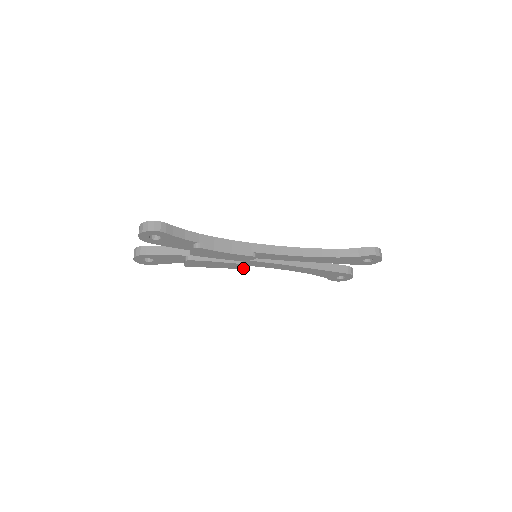
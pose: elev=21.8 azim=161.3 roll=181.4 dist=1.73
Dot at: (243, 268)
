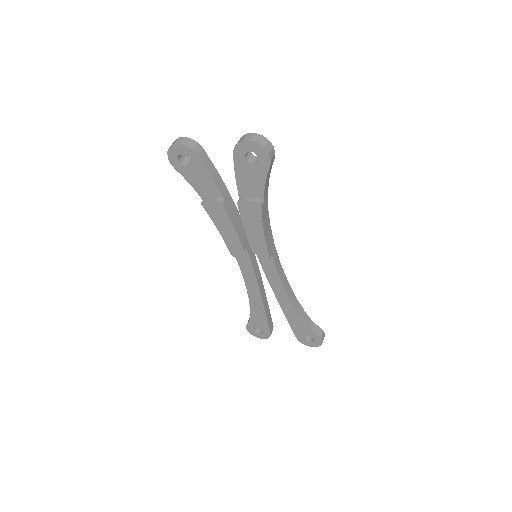
Dot at: (234, 254)
